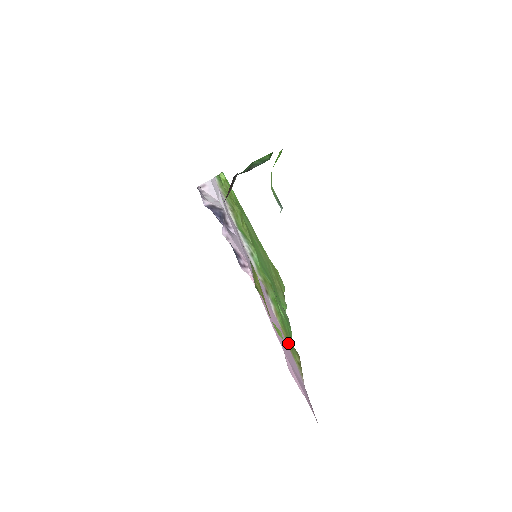
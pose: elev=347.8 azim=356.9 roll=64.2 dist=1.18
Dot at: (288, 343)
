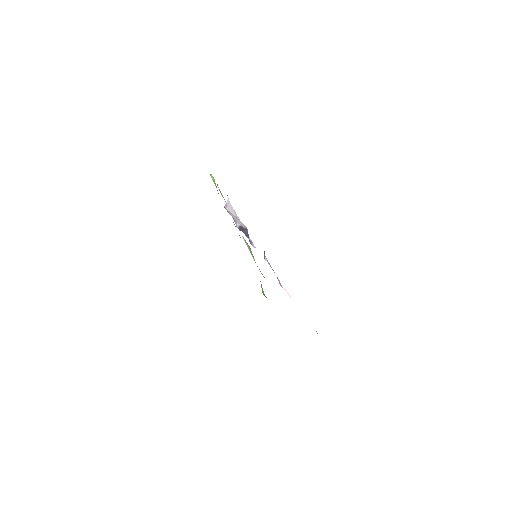
Dot at: occluded
